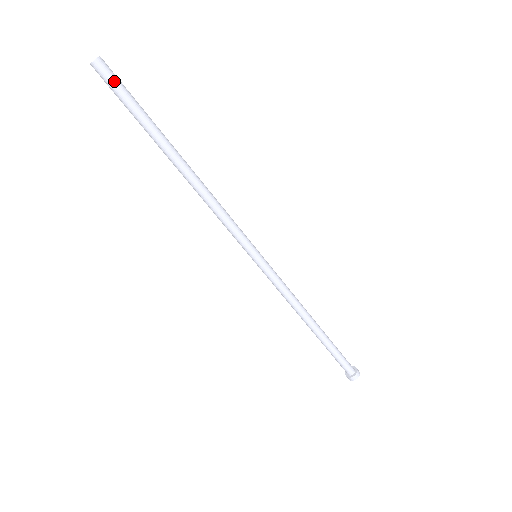
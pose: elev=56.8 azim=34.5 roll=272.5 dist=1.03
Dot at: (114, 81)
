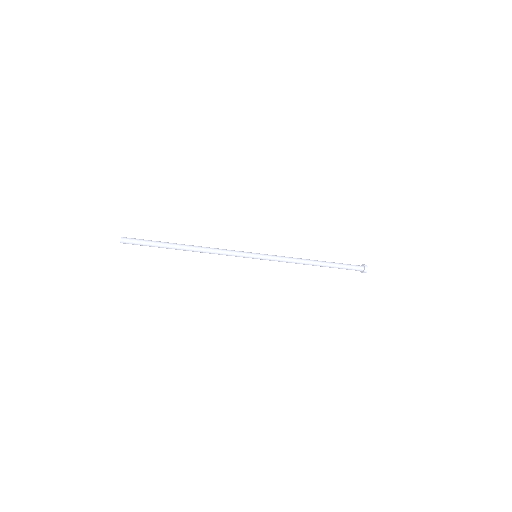
Dot at: (133, 244)
